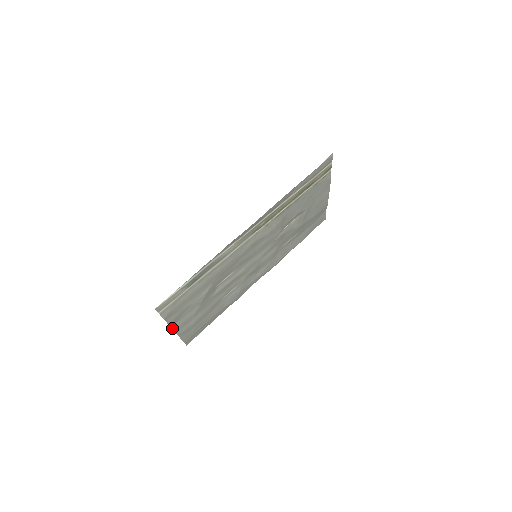
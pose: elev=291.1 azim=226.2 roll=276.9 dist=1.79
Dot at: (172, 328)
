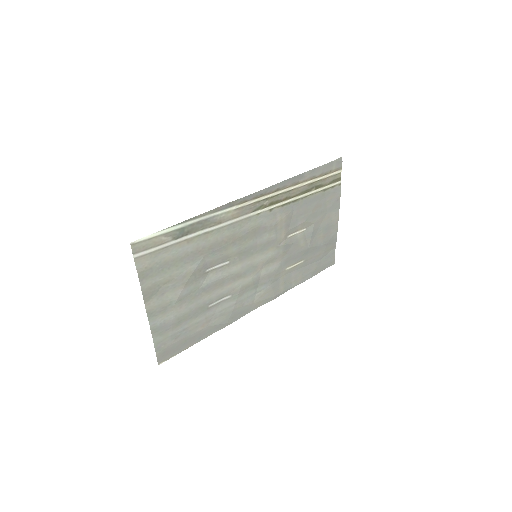
Dot at: (145, 306)
